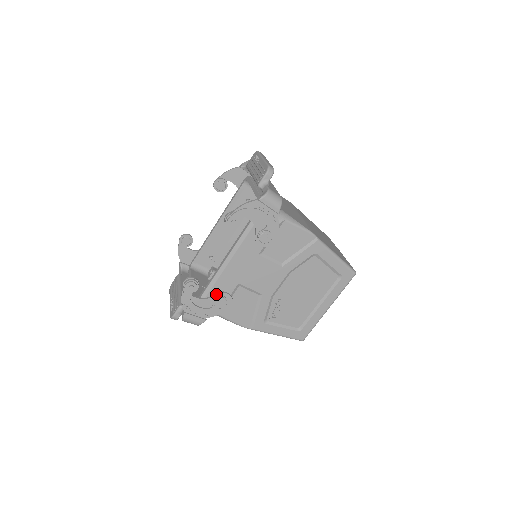
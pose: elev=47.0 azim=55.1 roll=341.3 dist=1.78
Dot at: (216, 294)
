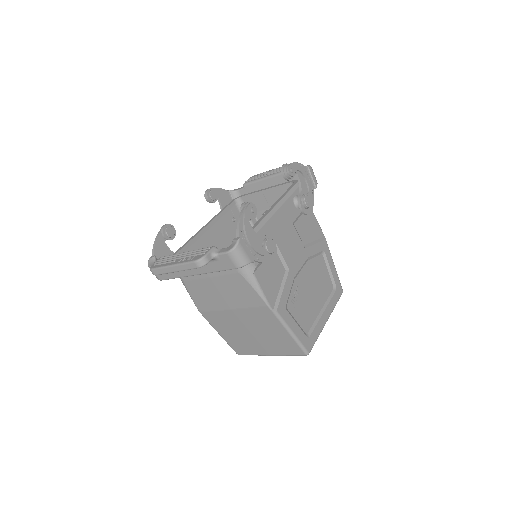
Dot at: (266, 235)
